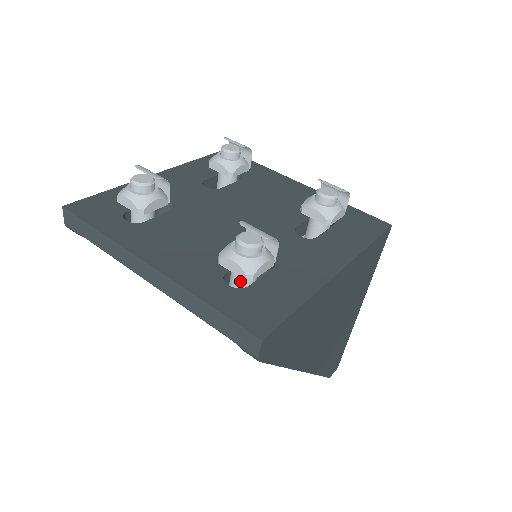
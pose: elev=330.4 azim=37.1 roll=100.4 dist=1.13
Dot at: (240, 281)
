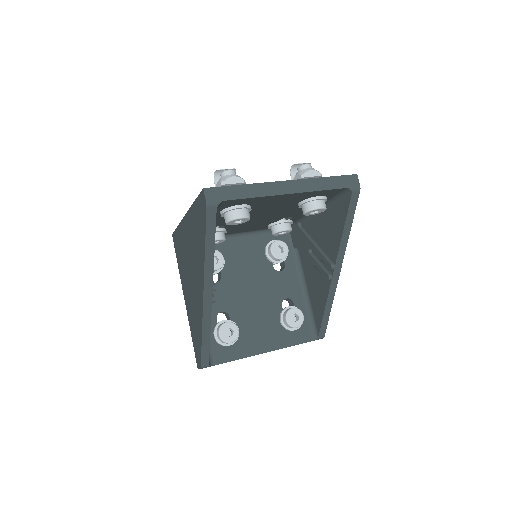
Dot at: occluded
